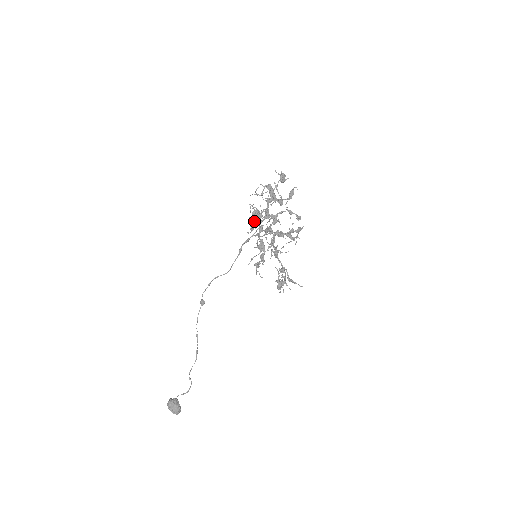
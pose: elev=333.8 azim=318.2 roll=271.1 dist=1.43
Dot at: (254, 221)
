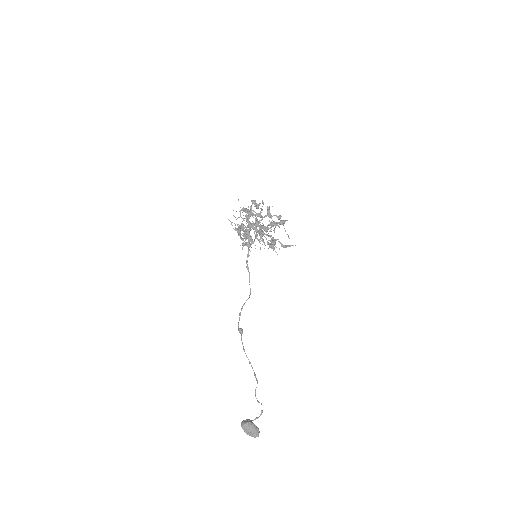
Dot at: (238, 229)
